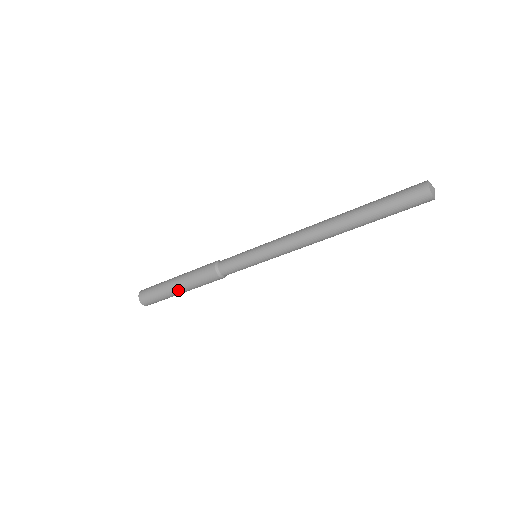
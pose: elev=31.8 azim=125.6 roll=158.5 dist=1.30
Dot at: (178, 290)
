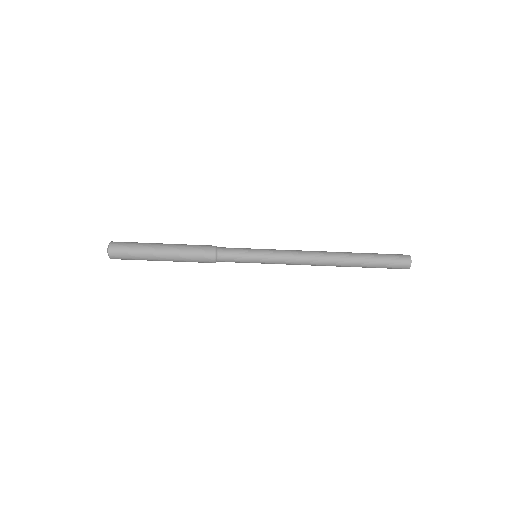
Dot at: (163, 247)
